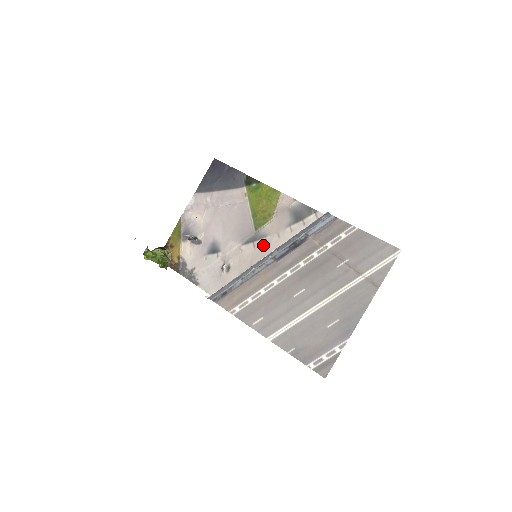
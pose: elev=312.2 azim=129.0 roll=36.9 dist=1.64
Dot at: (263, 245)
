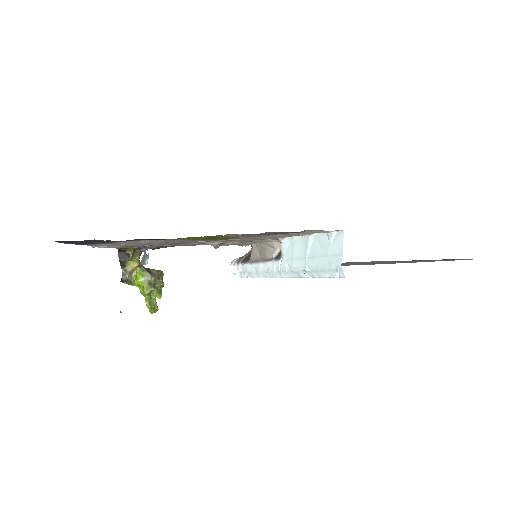
Dot at: occluded
